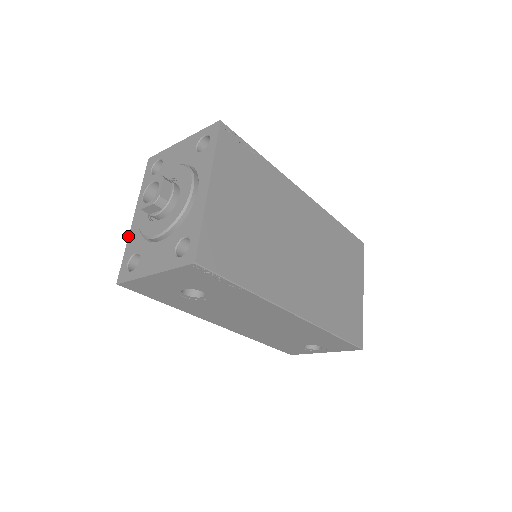
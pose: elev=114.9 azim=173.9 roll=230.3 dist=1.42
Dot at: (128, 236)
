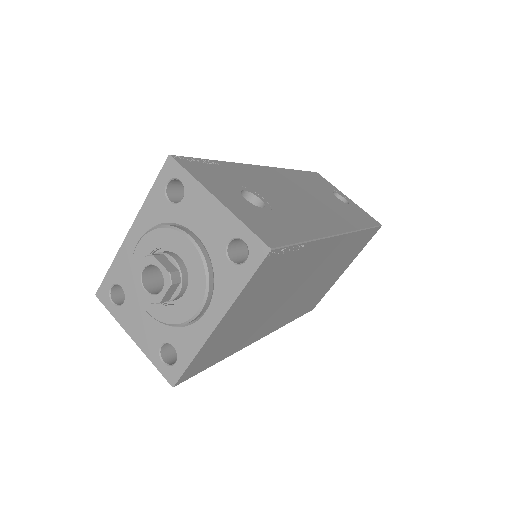
Dot at: (118, 251)
